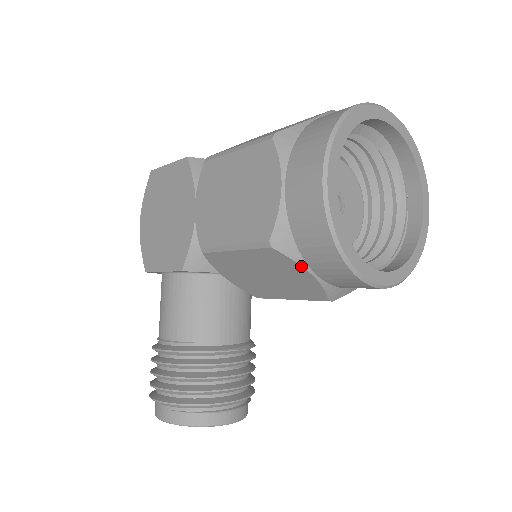
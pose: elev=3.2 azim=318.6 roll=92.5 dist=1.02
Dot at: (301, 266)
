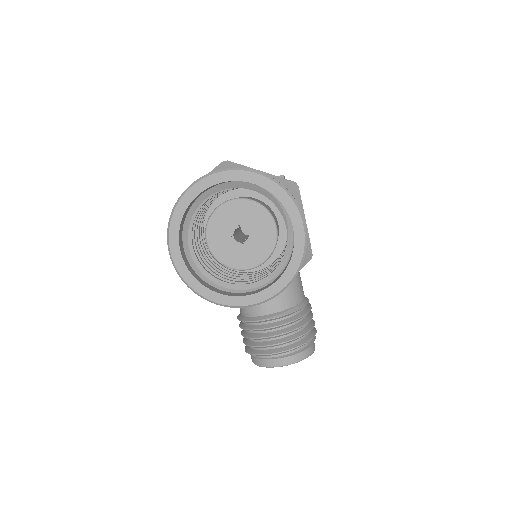
Dot at: occluded
